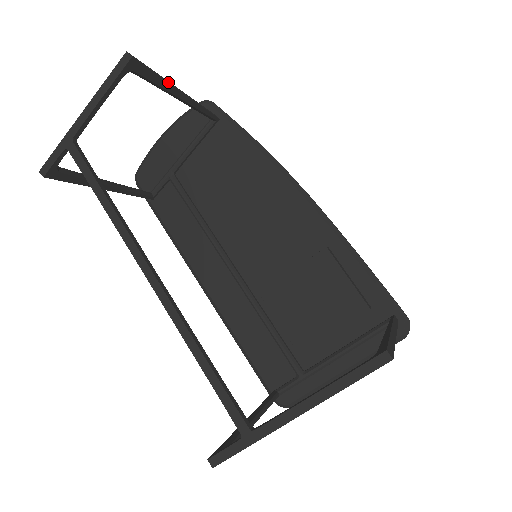
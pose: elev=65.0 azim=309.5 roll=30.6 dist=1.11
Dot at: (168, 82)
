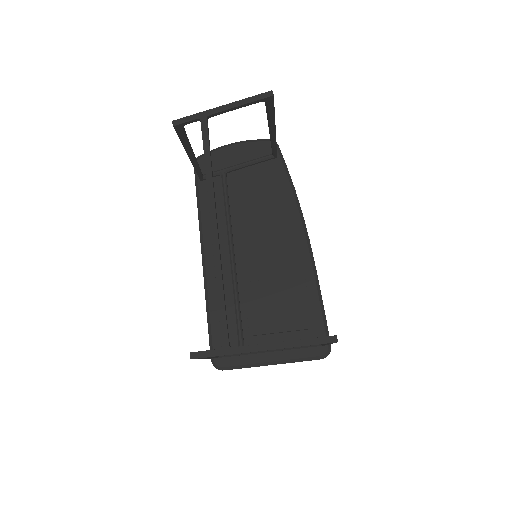
Dot at: occluded
